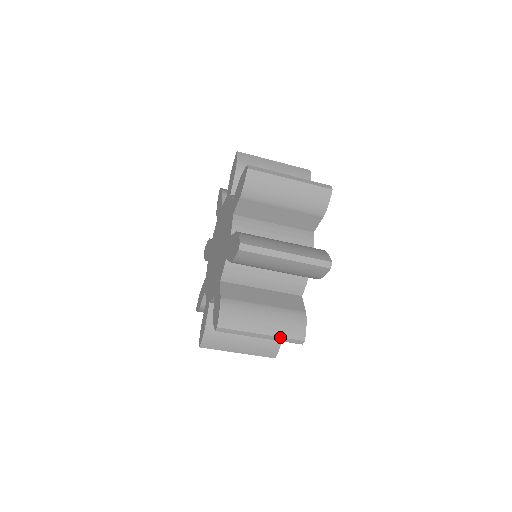
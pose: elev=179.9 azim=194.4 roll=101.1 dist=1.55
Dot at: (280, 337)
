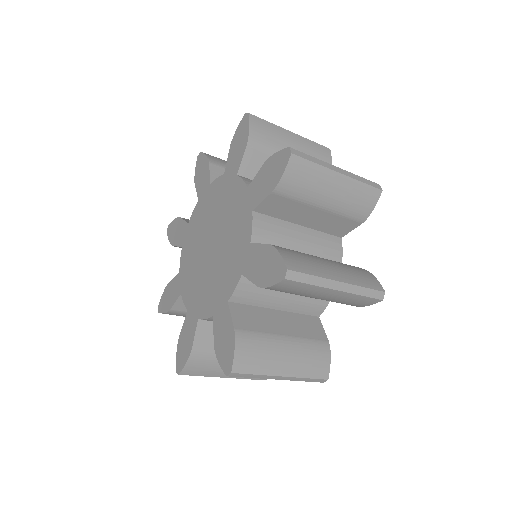
Dot at: (302, 378)
